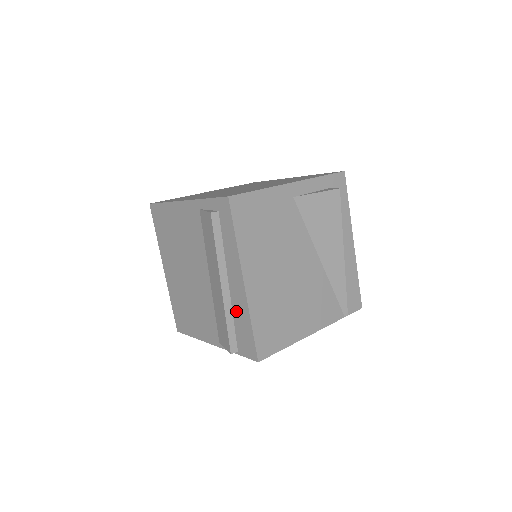
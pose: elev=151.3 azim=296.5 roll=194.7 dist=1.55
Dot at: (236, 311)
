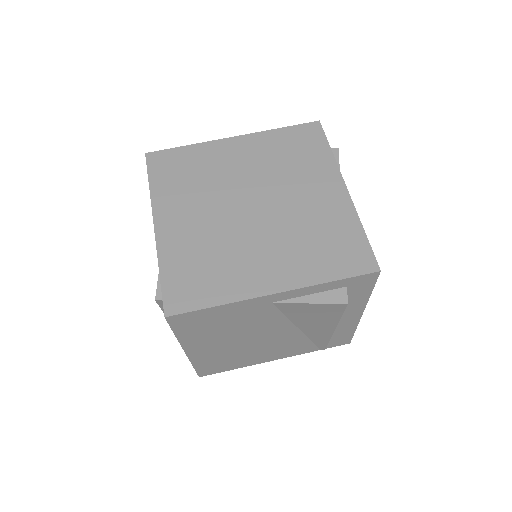
Dot at: occluded
